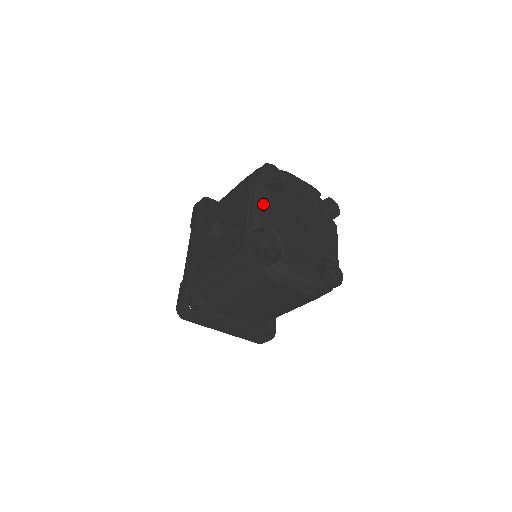
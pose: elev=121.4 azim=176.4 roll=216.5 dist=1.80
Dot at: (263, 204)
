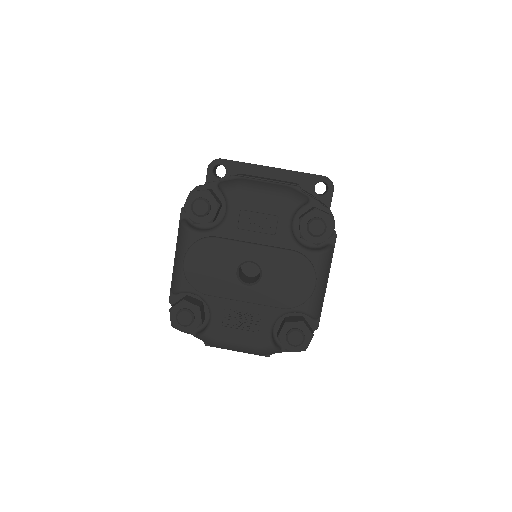
Dot at: (183, 260)
